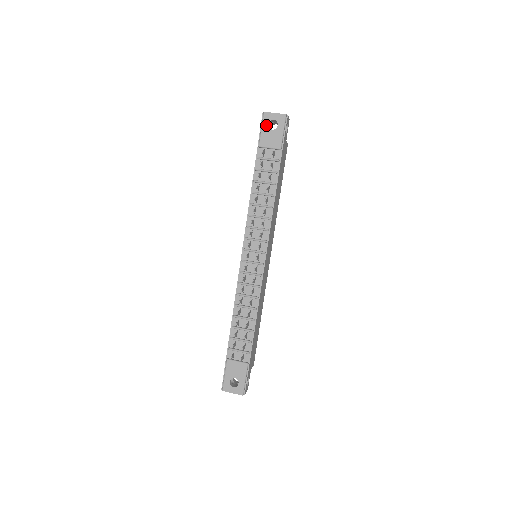
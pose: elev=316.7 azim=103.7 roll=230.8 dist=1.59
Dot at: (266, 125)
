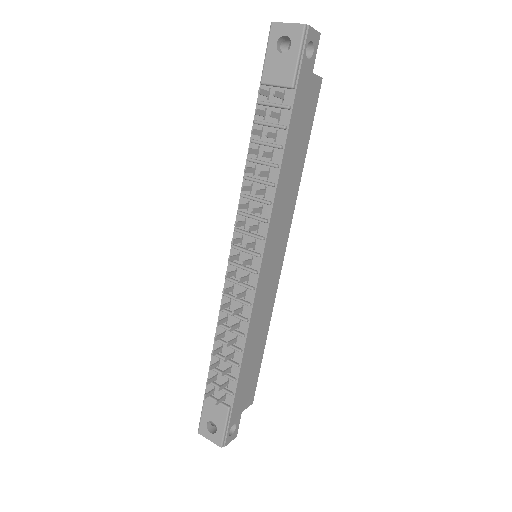
Dot at: (273, 45)
